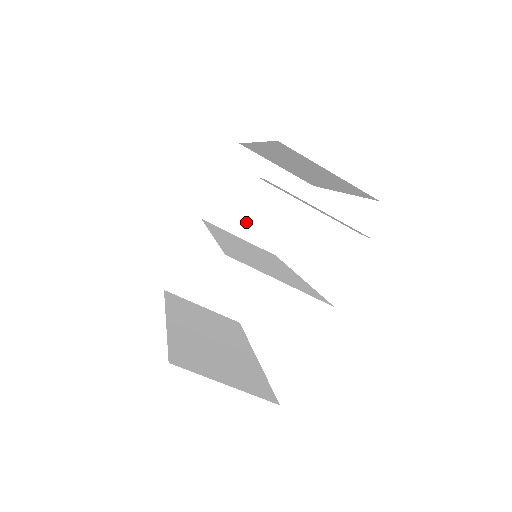
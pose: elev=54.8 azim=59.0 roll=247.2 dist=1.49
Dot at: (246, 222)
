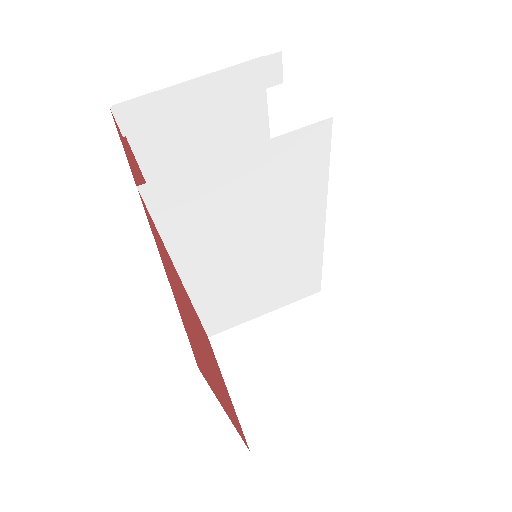
Dot at: occluded
